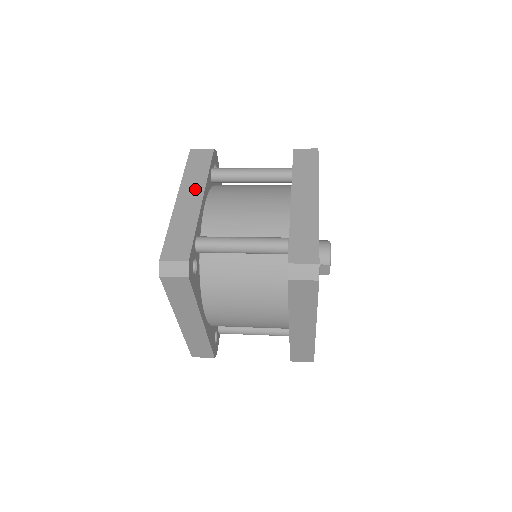
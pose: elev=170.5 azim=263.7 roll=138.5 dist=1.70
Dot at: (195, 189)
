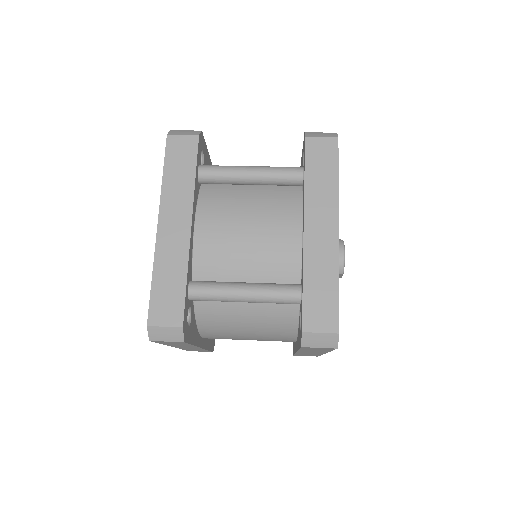
Dot at: (180, 208)
